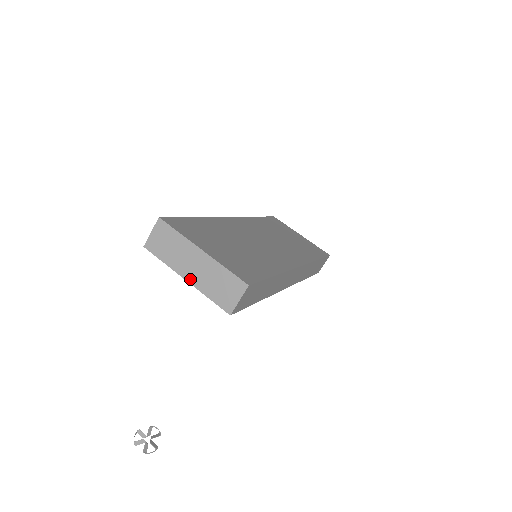
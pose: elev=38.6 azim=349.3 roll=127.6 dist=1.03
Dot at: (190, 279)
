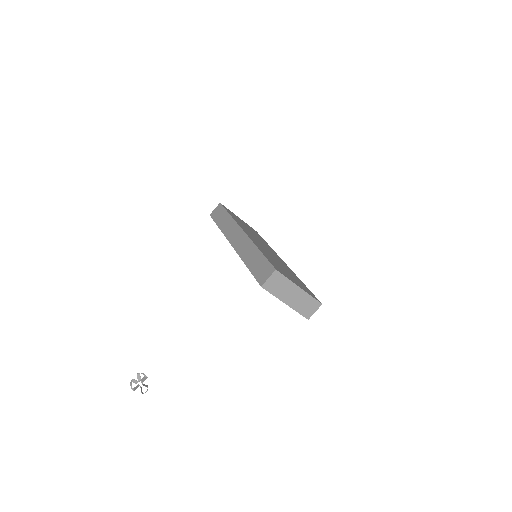
Dot at: (289, 303)
